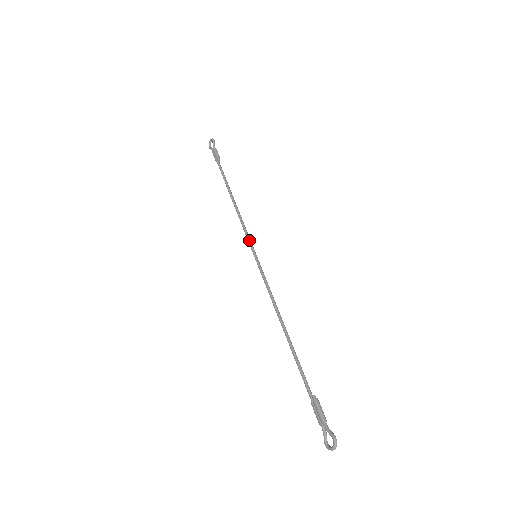
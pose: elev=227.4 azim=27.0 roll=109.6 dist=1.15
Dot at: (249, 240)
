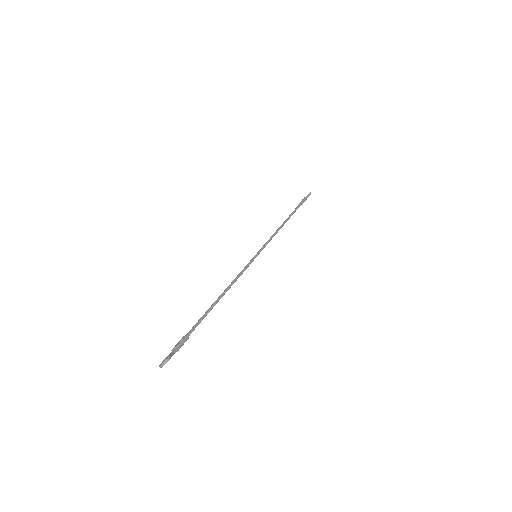
Dot at: (263, 247)
